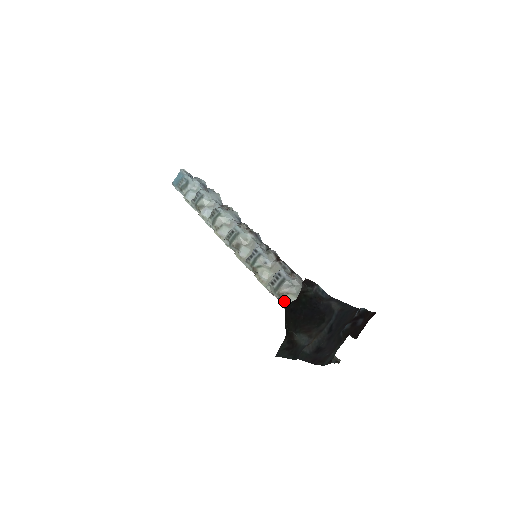
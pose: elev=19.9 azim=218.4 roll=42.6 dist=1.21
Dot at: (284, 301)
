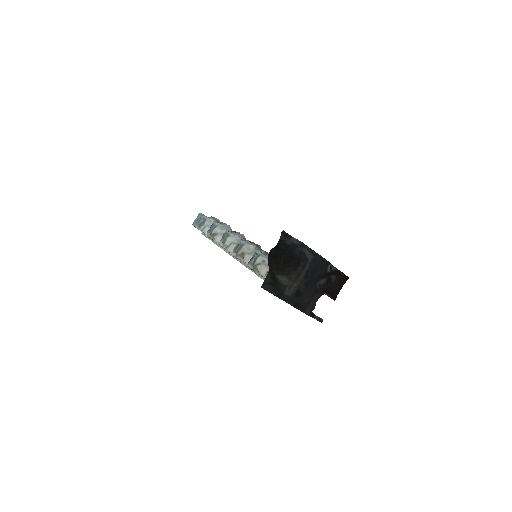
Dot at: occluded
